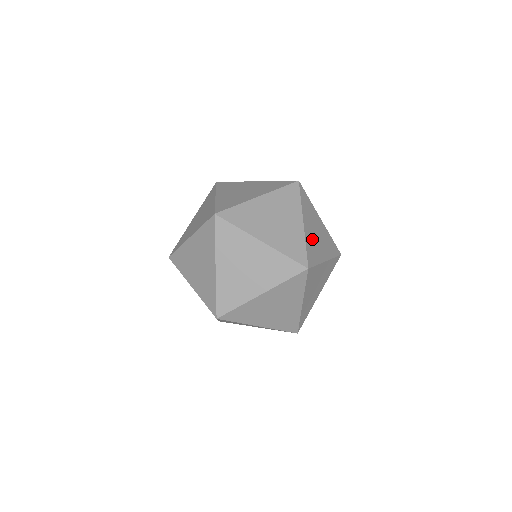
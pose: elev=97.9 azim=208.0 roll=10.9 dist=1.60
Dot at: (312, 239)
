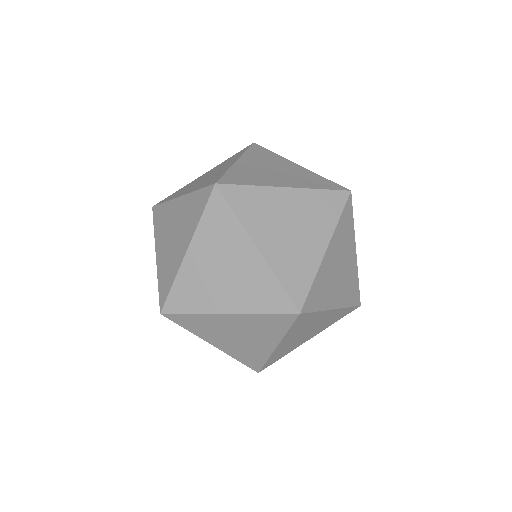
Dot at: (285, 252)
